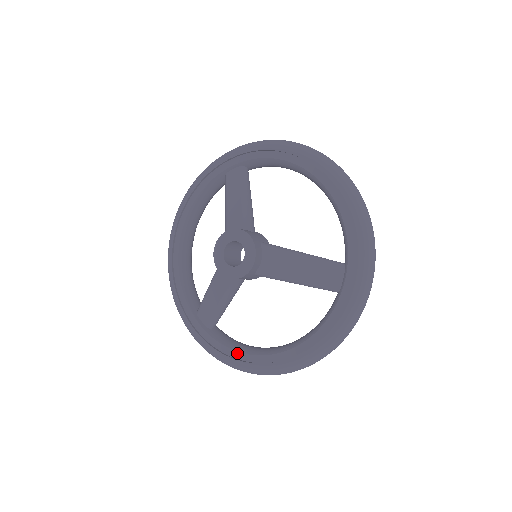
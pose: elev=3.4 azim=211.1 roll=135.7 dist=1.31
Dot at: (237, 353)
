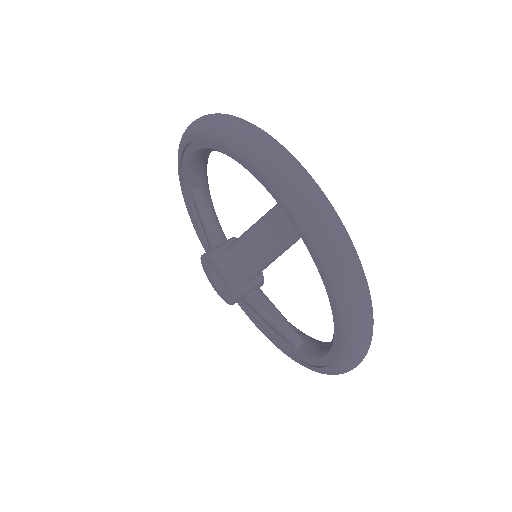
Dot at: (206, 245)
